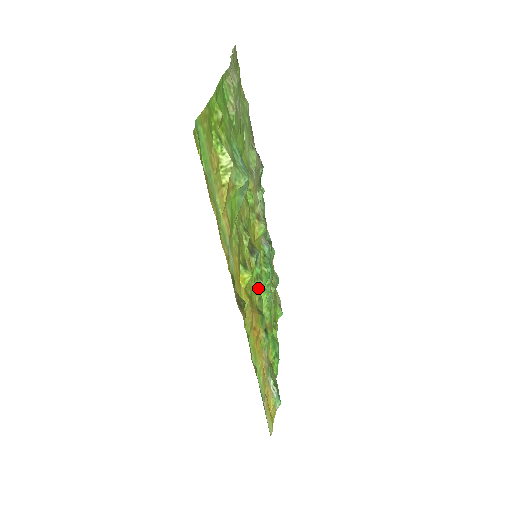
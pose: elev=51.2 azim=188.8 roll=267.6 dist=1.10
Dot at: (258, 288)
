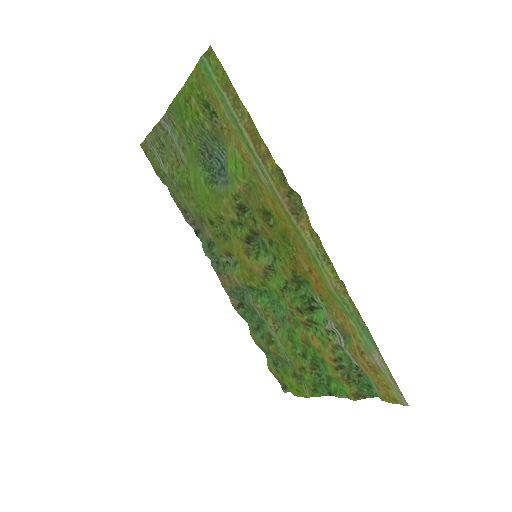
Dot at: (278, 273)
